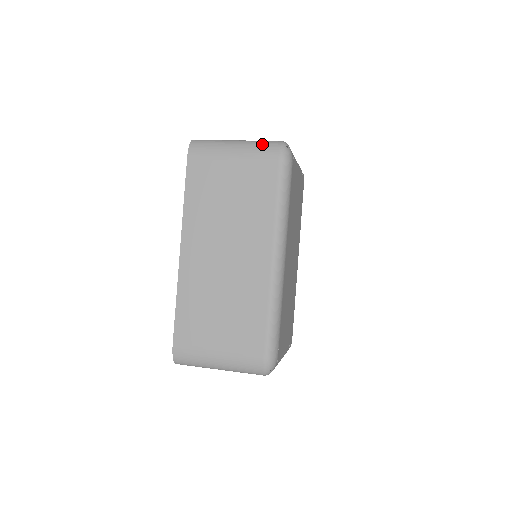
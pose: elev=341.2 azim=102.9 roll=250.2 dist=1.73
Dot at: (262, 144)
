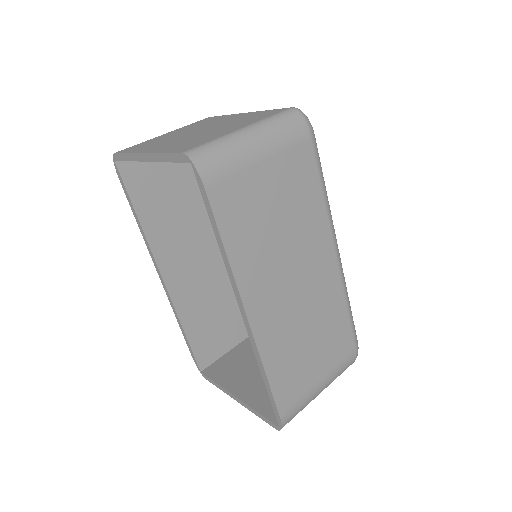
Dot at: (282, 122)
